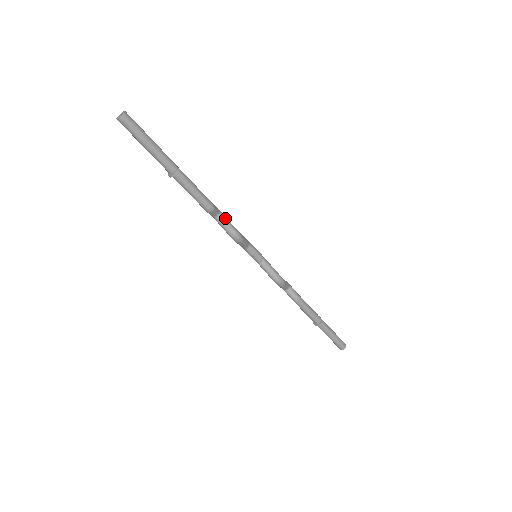
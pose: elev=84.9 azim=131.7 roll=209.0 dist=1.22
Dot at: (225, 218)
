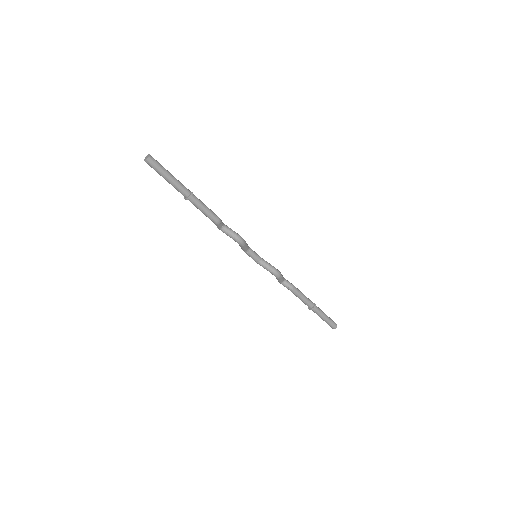
Dot at: (229, 228)
